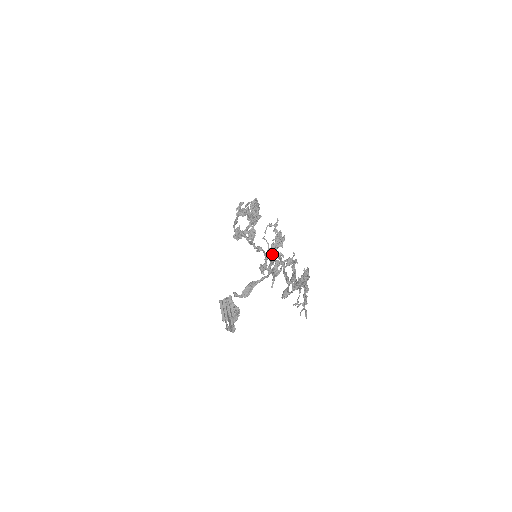
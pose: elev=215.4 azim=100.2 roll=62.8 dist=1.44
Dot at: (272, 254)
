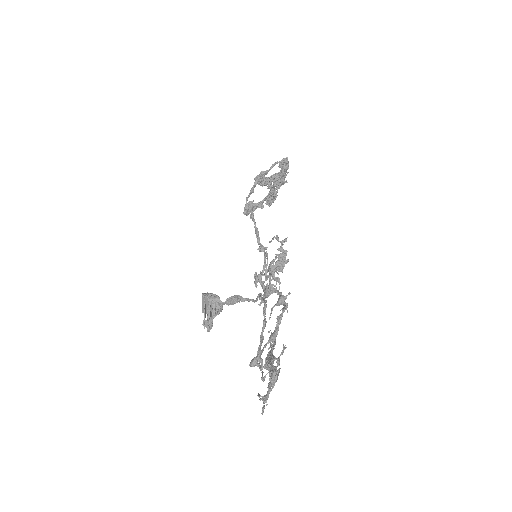
Dot at: (269, 273)
